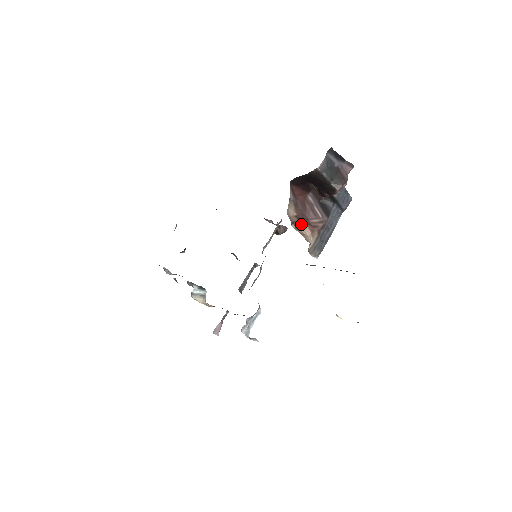
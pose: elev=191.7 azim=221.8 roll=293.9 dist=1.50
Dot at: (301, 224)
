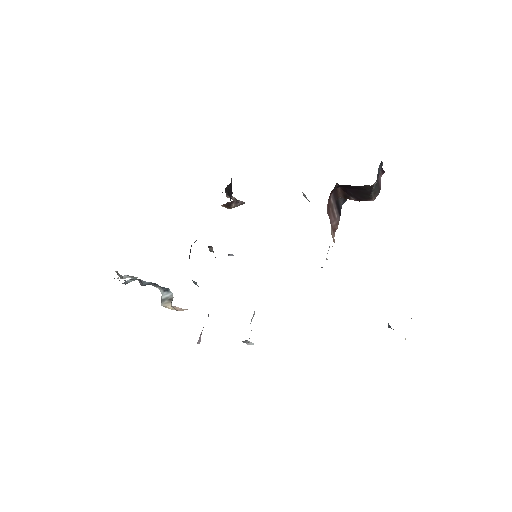
Dot at: (332, 232)
